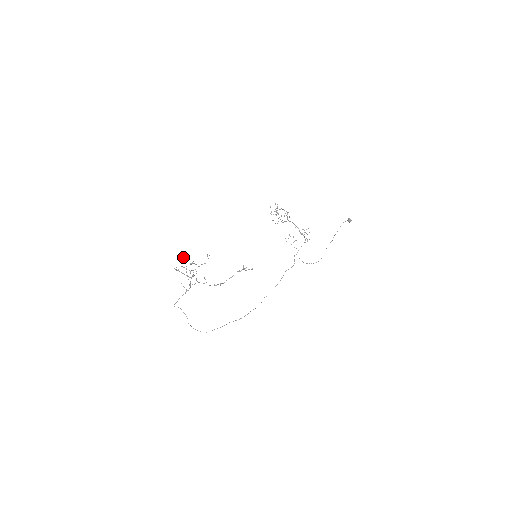
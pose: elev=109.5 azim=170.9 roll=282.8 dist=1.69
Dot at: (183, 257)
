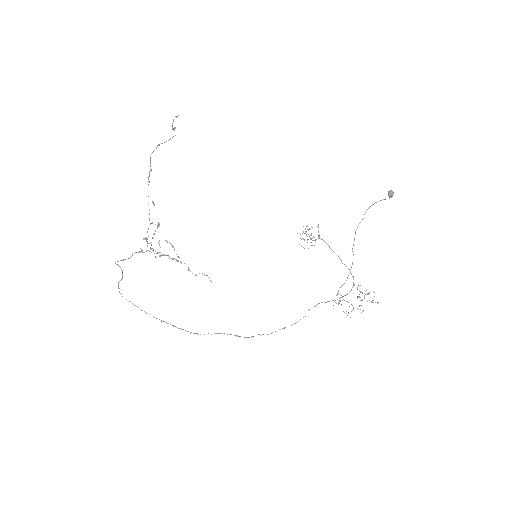
Dot at: occluded
